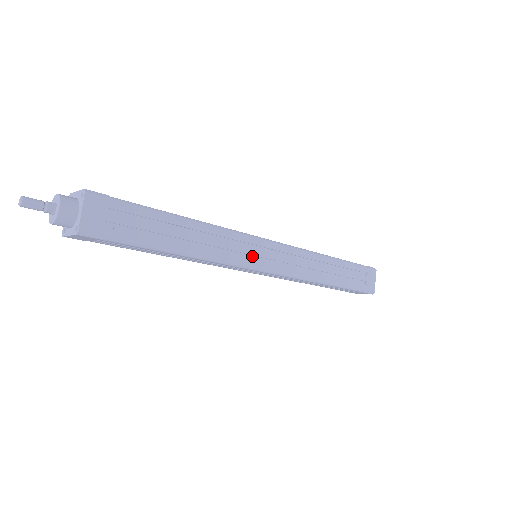
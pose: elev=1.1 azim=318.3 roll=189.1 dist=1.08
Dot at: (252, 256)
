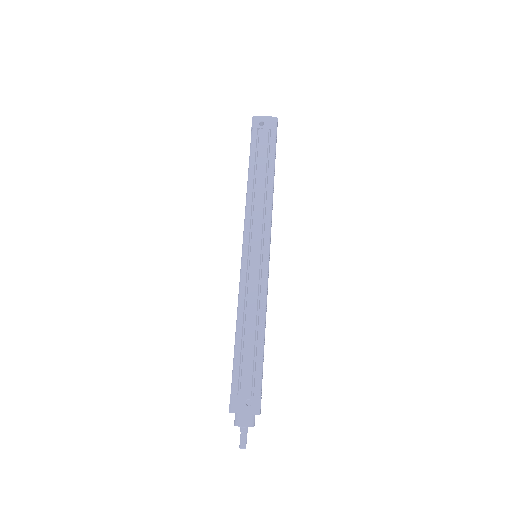
Dot at: occluded
